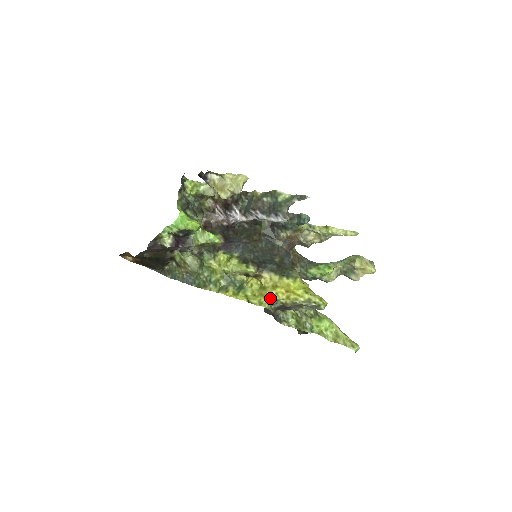
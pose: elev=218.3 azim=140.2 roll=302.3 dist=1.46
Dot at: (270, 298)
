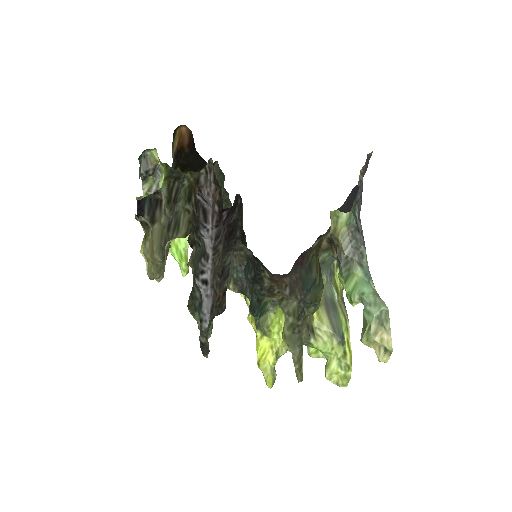
Dot at: occluded
